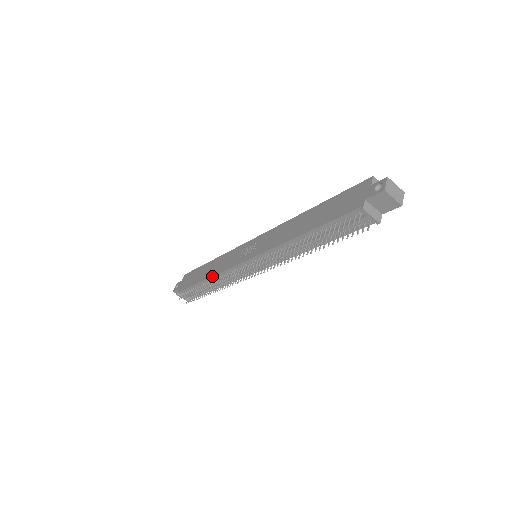
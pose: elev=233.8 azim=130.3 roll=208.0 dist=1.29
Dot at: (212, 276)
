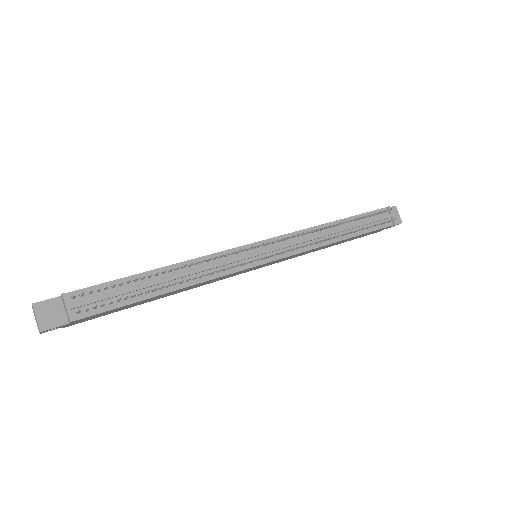
Dot at: (187, 260)
